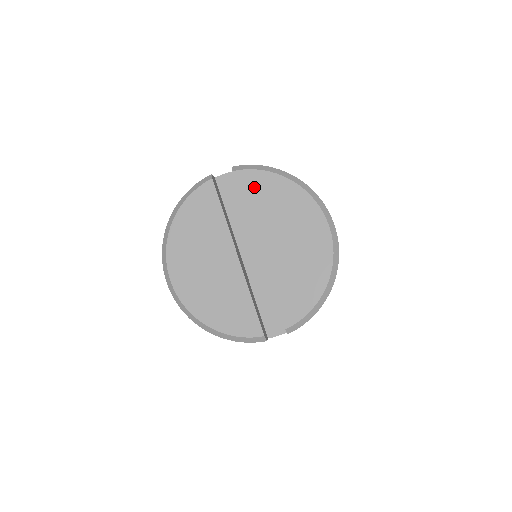
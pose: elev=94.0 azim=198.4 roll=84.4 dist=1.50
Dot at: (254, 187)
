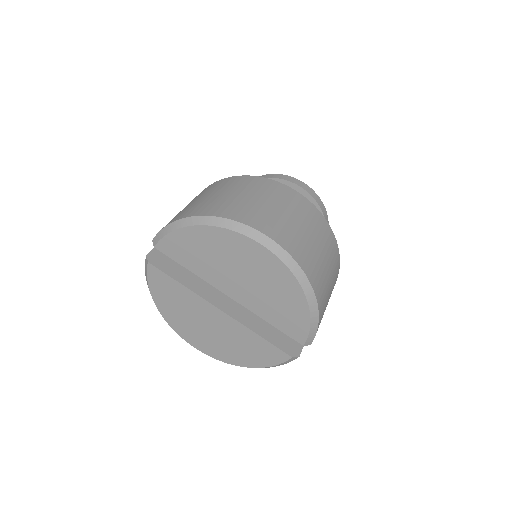
Dot at: (179, 250)
